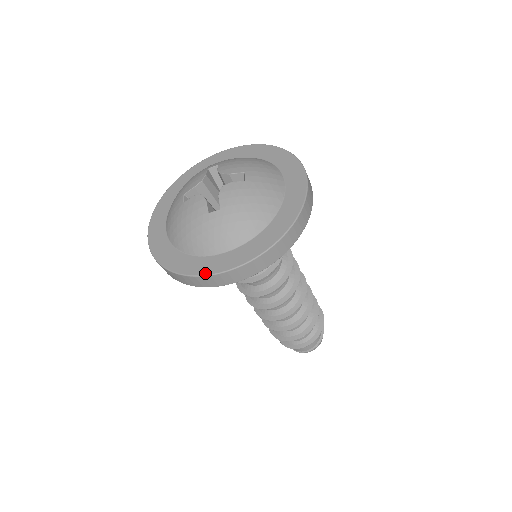
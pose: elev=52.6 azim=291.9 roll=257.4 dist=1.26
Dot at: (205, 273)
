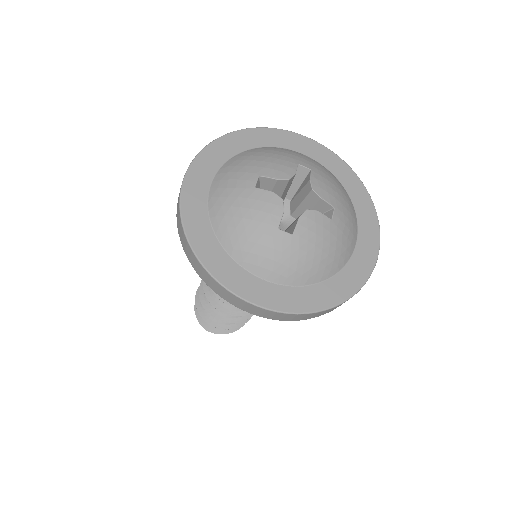
Dot at: (233, 289)
